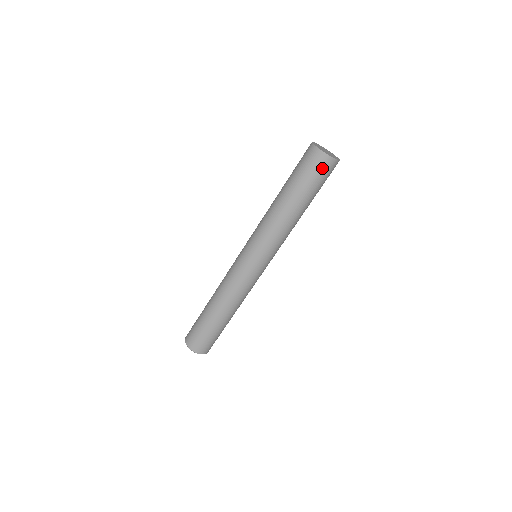
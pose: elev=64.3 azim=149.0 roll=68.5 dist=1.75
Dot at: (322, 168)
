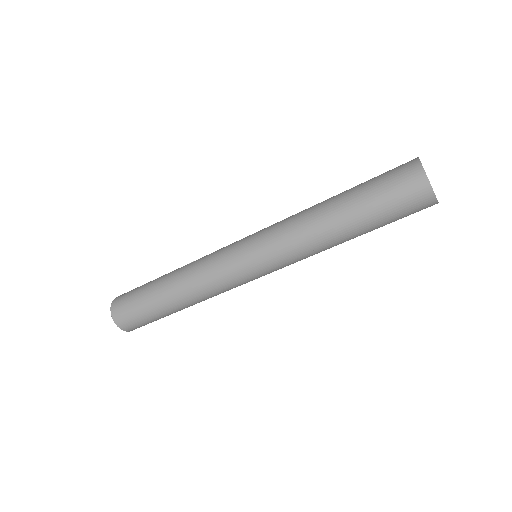
Dot at: (411, 198)
